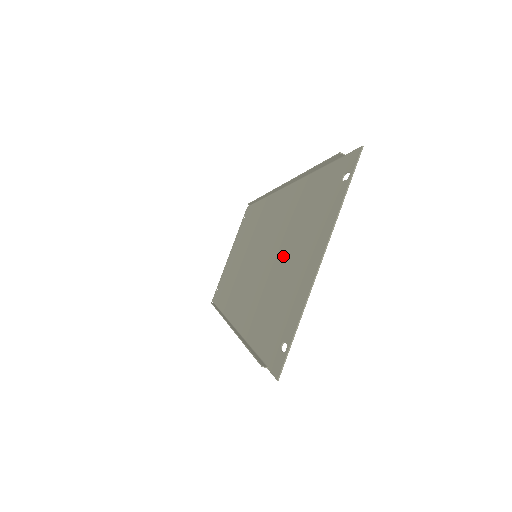
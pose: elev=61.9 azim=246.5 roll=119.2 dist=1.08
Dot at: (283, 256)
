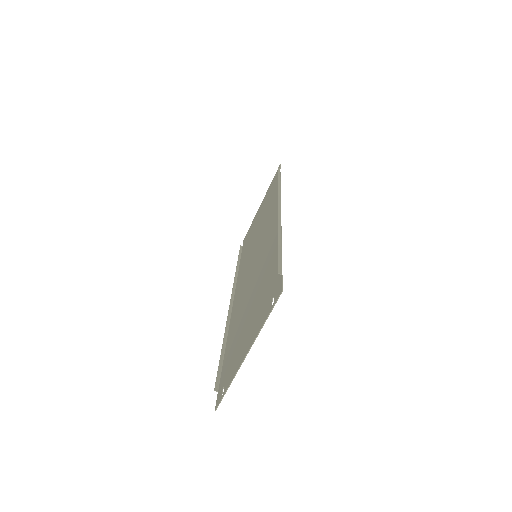
Dot at: (251, 301)
